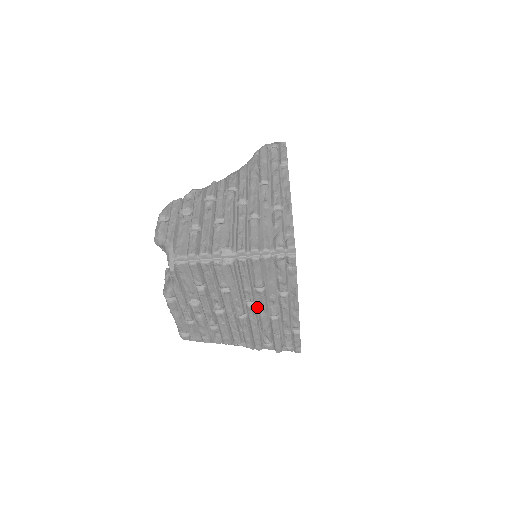
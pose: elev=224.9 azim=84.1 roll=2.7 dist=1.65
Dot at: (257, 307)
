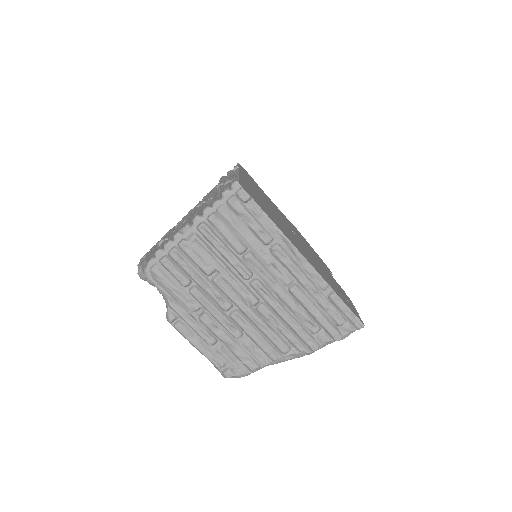
Dot at: (264, 283)
